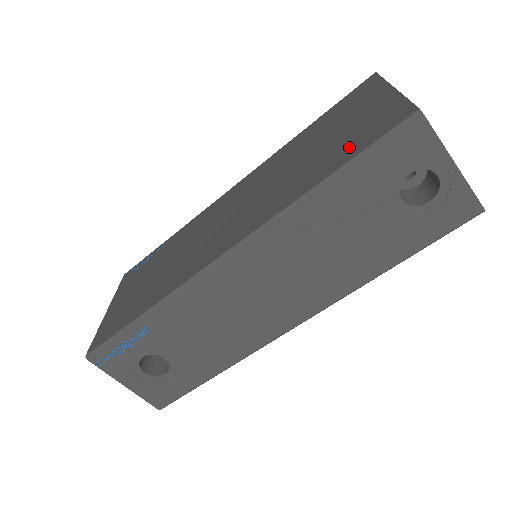
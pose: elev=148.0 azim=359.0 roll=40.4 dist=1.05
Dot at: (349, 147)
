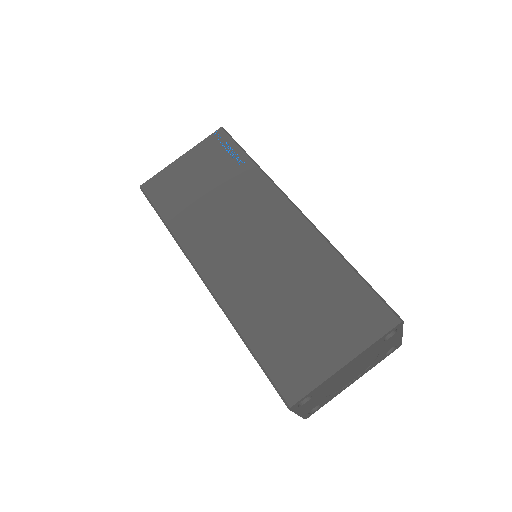
Dot at: (277, 352)
